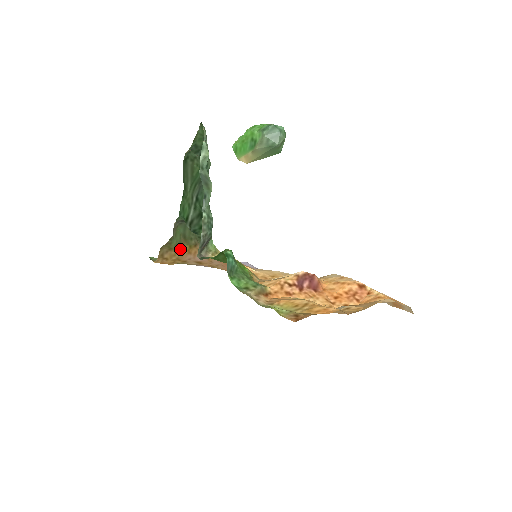
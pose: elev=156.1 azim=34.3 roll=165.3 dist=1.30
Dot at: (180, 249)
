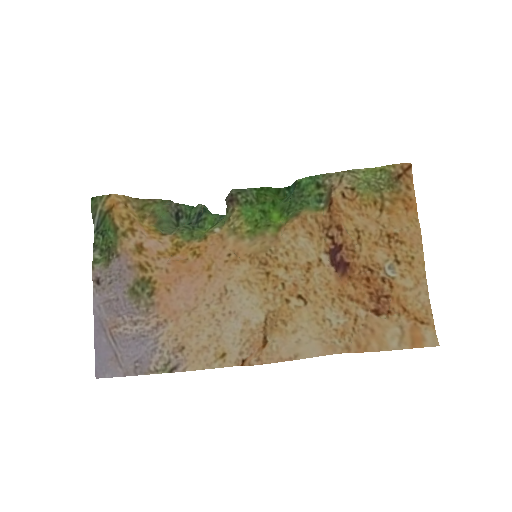
Dot at: (147, 220)
